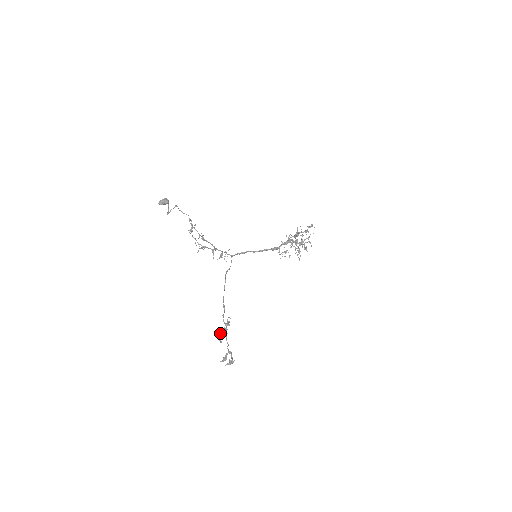
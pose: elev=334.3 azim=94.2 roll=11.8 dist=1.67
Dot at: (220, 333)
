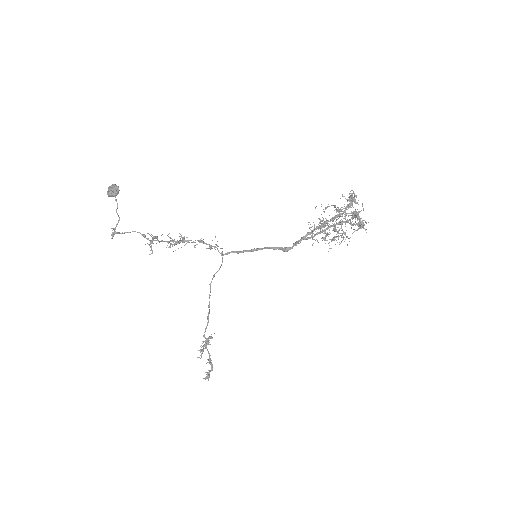
Dot at: occluded
